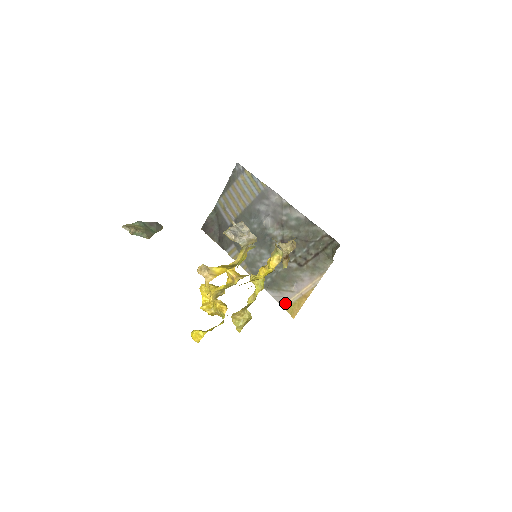
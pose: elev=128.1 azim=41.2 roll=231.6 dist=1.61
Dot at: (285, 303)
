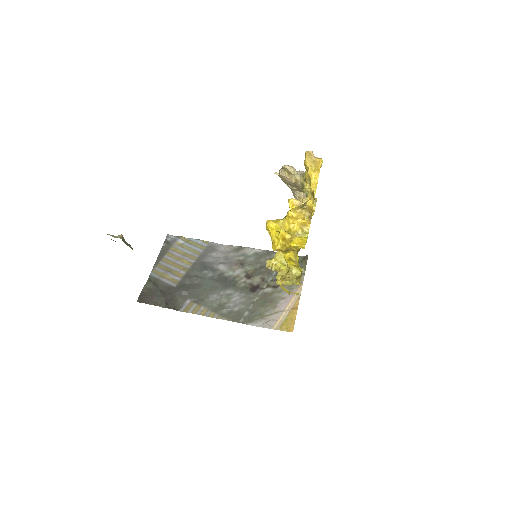
Dot at: (275, 325)
